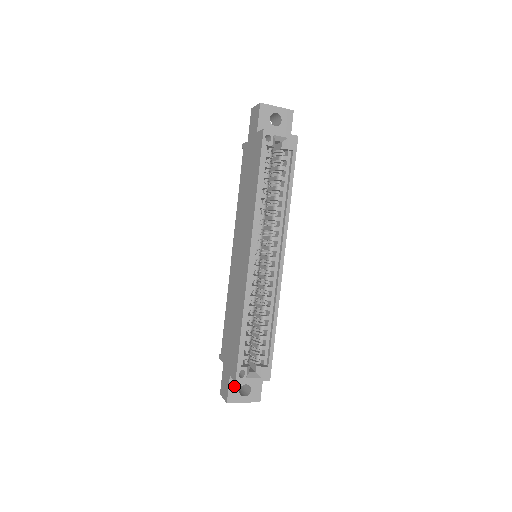
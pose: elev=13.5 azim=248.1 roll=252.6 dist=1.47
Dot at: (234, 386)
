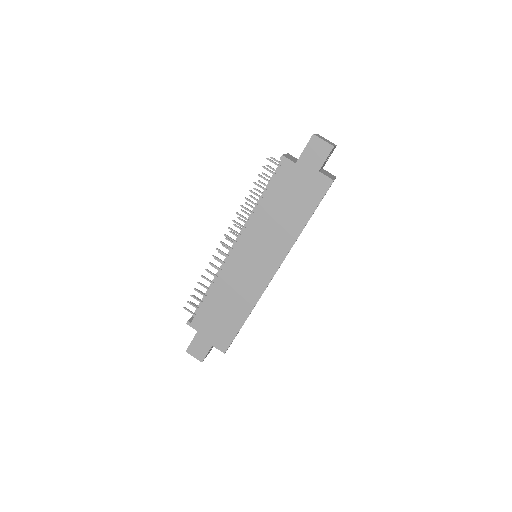
Dot at: occluded
